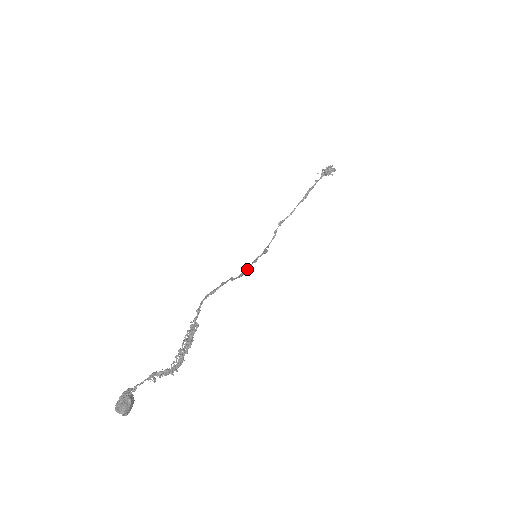
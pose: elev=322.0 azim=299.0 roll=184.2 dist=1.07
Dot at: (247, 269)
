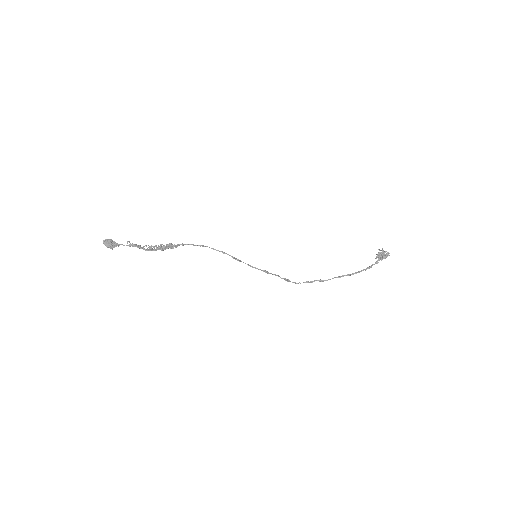
Dot at: (249, 265)
